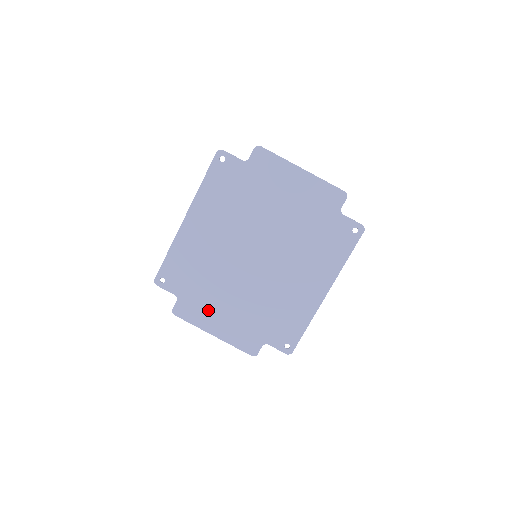
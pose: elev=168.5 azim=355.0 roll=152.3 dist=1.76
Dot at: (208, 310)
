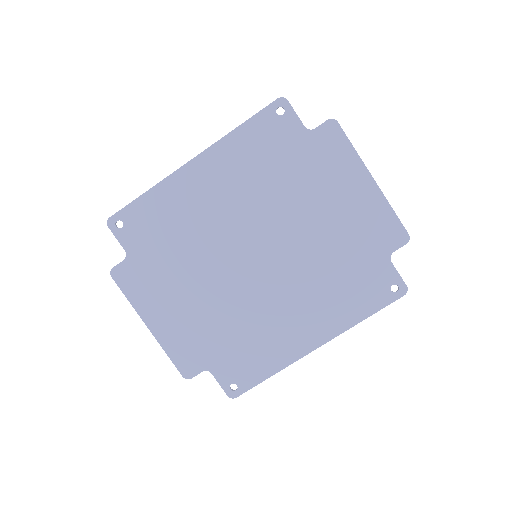
Dot at: (158, 292)
